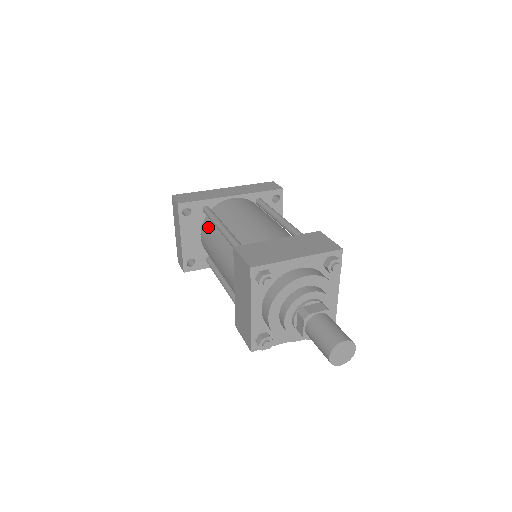
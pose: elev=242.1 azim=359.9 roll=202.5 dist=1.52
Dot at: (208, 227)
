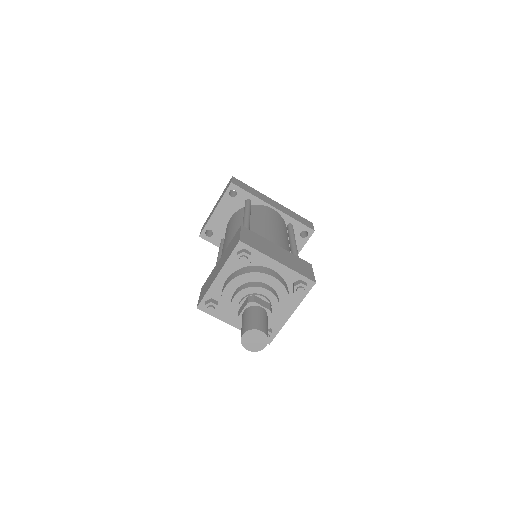
Dot at: (239, 214)
